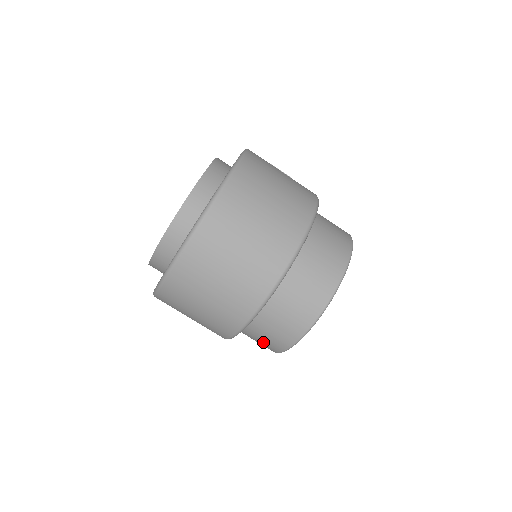
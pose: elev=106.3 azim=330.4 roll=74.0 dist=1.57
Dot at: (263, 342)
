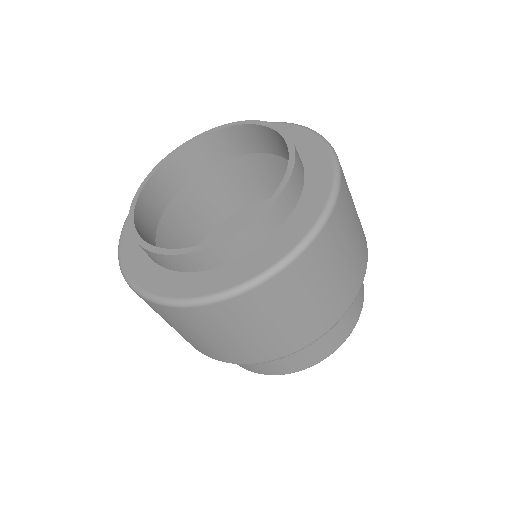
Dot at: (339, 328)
